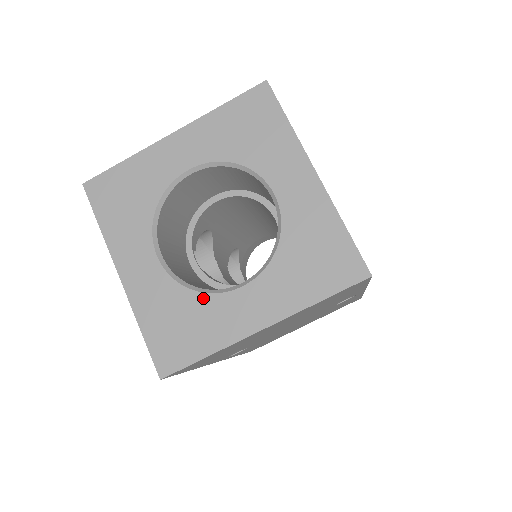
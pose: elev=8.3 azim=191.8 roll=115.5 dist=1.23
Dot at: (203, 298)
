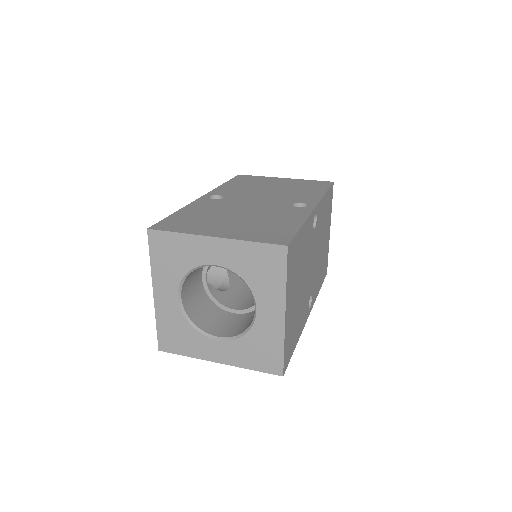
Dot at: (195, 332)
